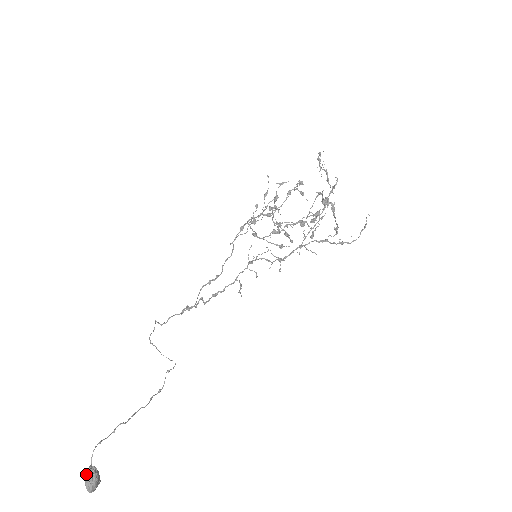
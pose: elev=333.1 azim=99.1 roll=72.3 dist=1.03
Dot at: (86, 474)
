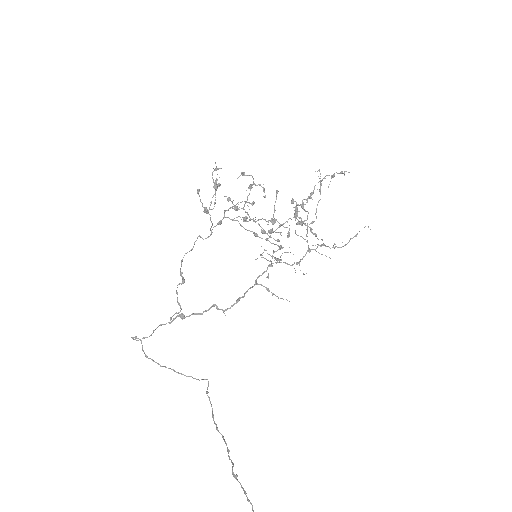
Dot at: out of frame
